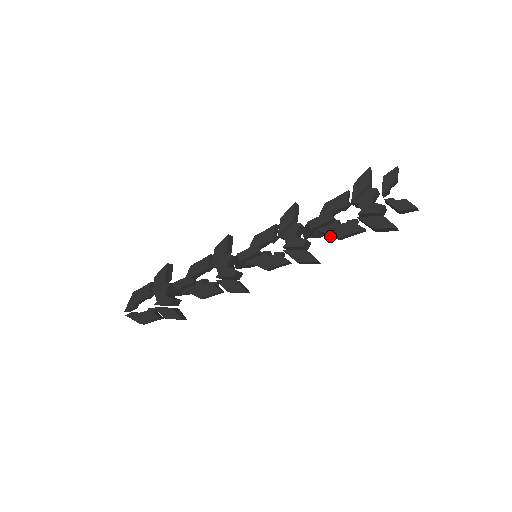
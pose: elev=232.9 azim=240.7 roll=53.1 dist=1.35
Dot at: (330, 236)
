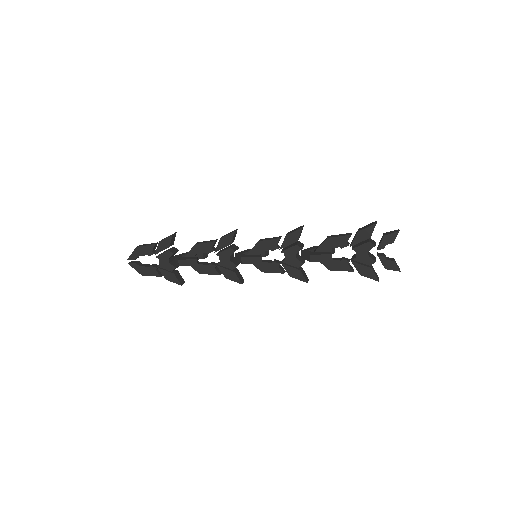
Dot at: occluded
